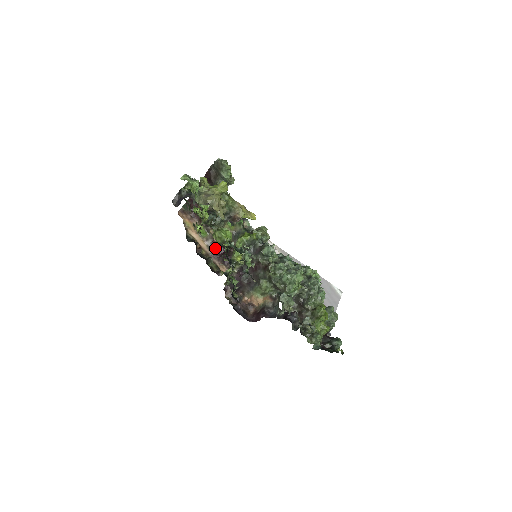
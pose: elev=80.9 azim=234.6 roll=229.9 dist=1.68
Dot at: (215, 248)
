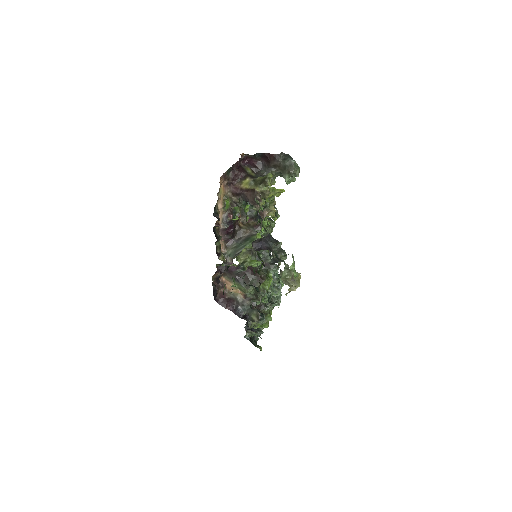
Dot at: (228, 226)
